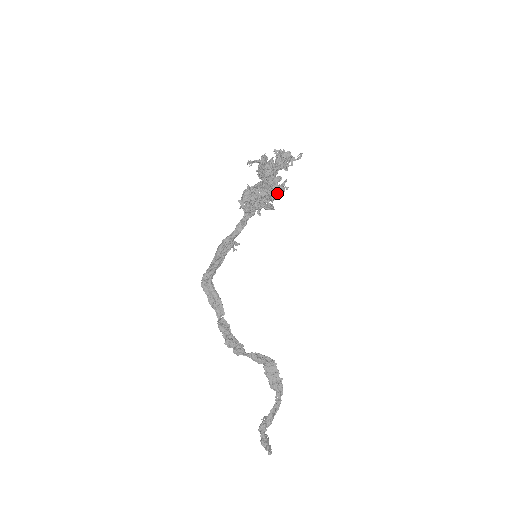
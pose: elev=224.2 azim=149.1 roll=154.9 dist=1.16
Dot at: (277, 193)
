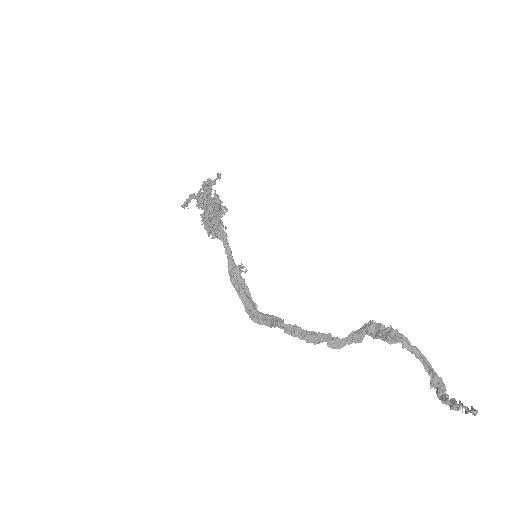
Dot at: (211, 199)
